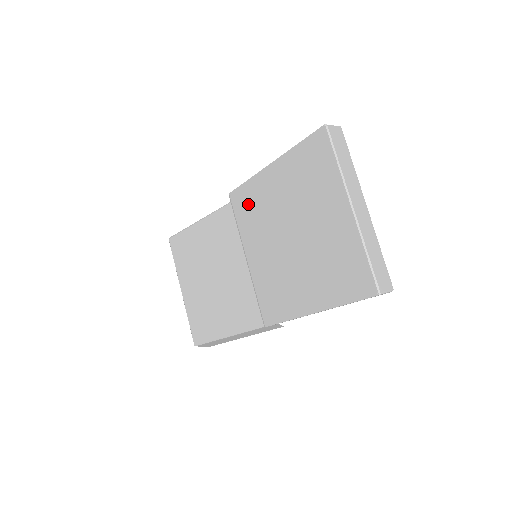
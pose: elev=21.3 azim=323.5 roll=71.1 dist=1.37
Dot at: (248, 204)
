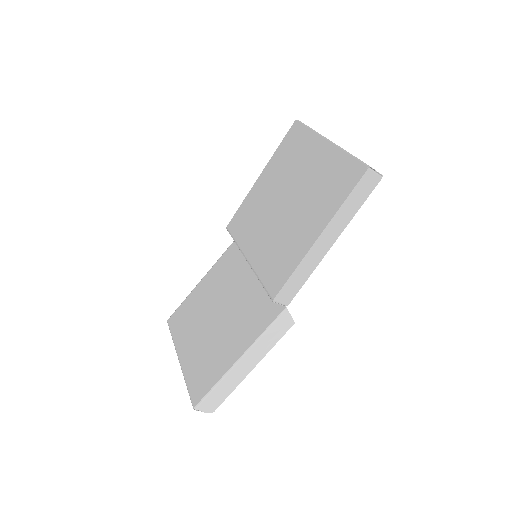
Dot at: (244, 218)
